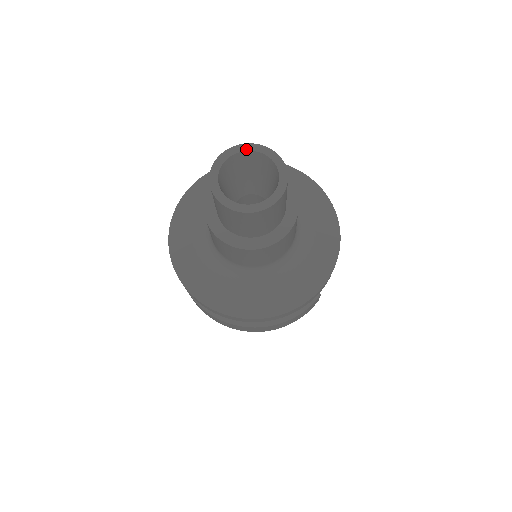
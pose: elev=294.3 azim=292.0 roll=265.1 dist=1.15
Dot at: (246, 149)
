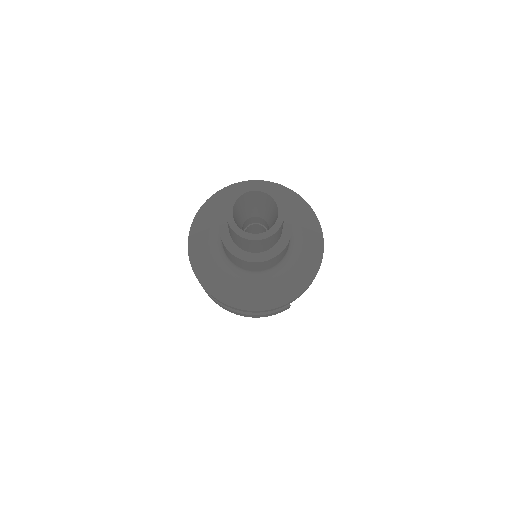
Dot at: (262, 190)
